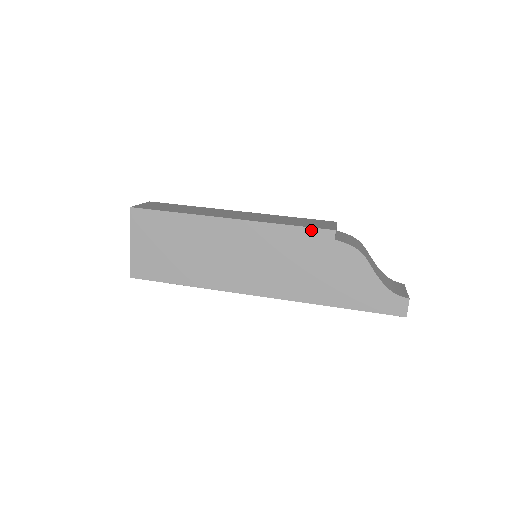
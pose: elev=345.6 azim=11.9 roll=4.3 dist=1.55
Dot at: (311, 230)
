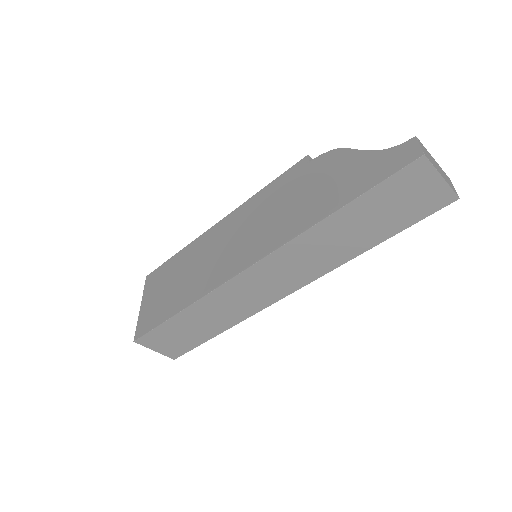
Dot at: (286, 173)
